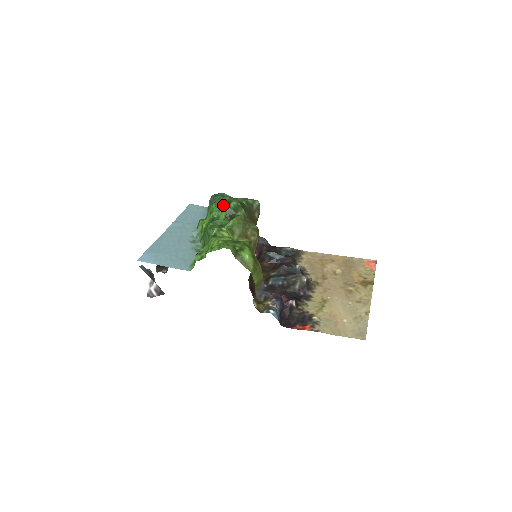
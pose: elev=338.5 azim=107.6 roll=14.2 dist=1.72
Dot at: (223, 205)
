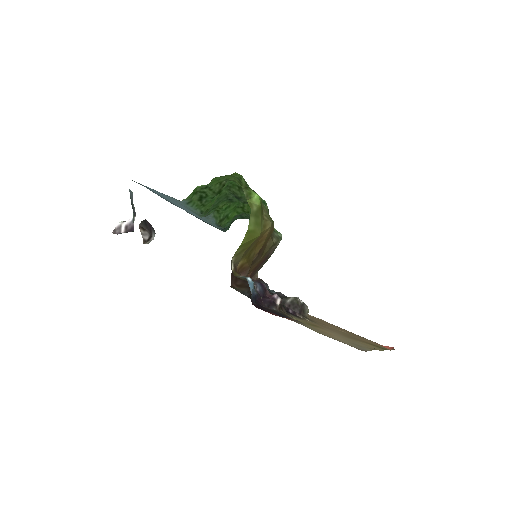
Dot at: occluded
